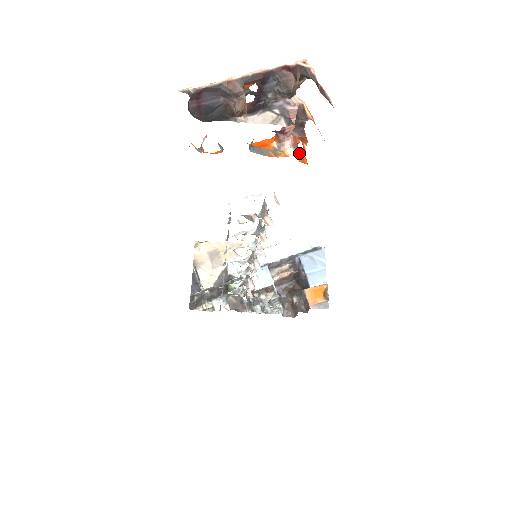
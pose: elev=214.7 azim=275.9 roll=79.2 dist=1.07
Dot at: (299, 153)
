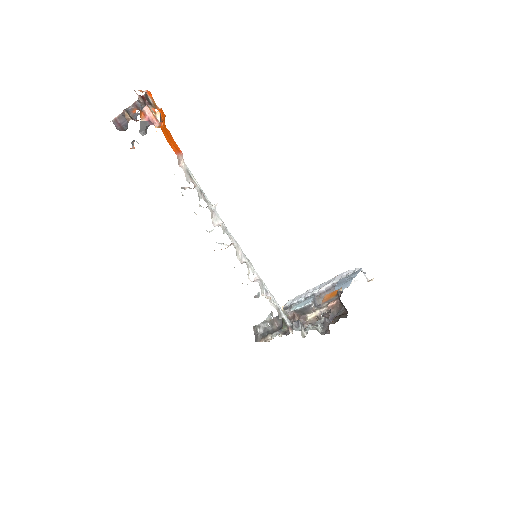
Dot at: (159, 127)
